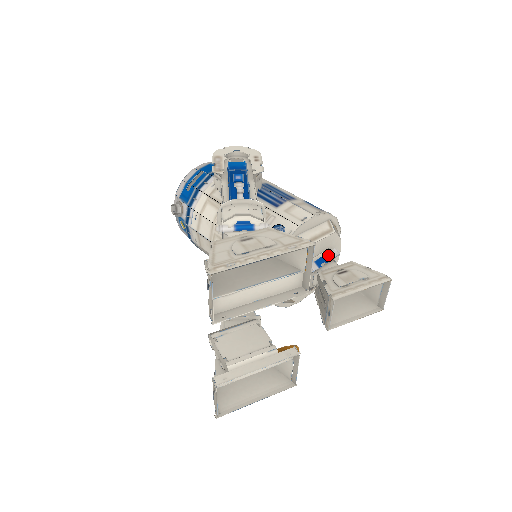
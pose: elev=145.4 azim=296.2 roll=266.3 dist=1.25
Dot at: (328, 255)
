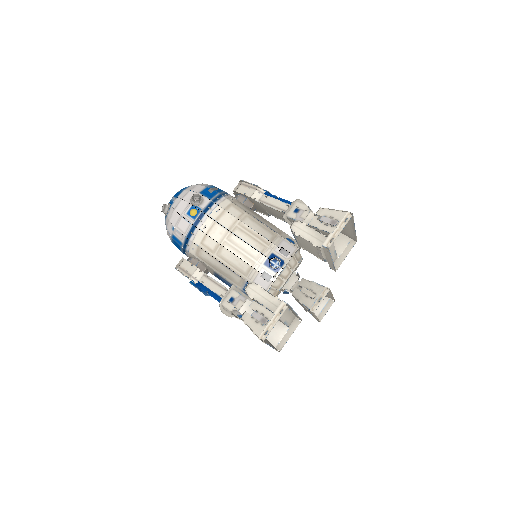
Dot at: occluded
